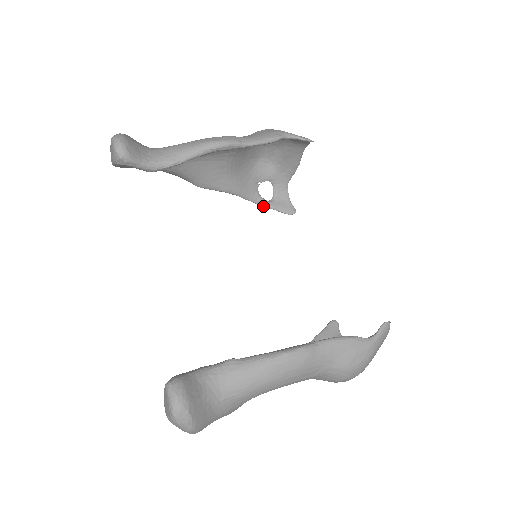
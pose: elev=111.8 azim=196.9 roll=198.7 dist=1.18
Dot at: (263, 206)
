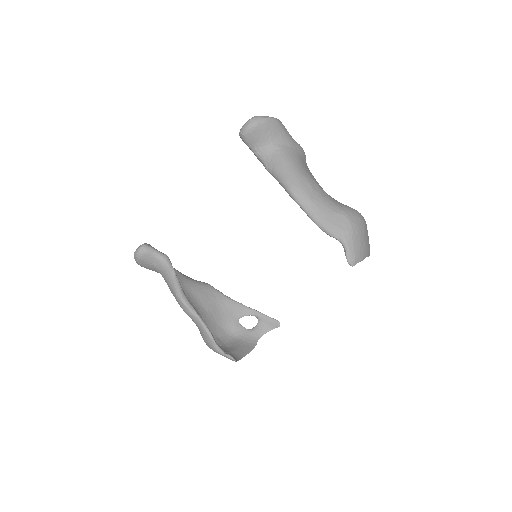
Dot at: occluded
